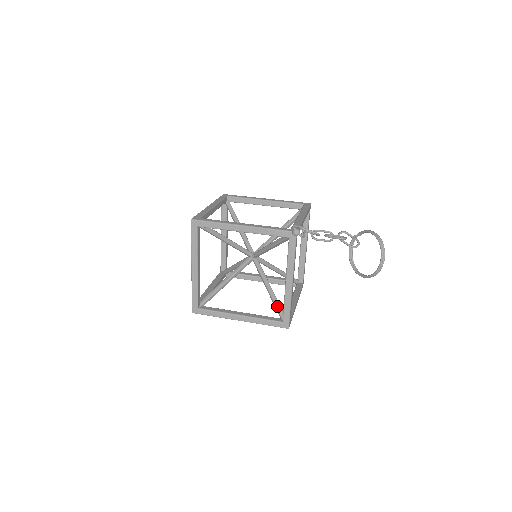
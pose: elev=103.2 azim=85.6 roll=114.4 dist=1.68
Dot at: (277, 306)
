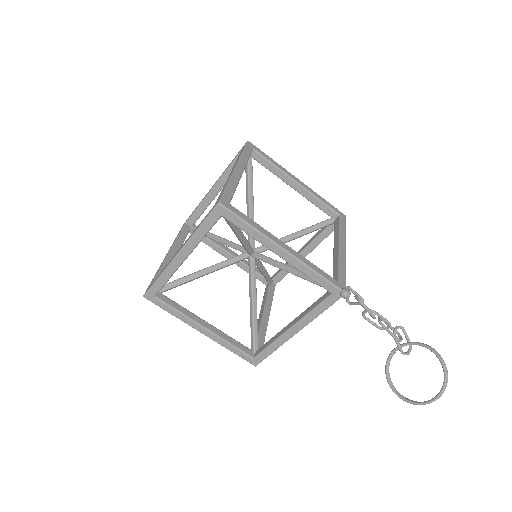
Dot at: (255, 334)
